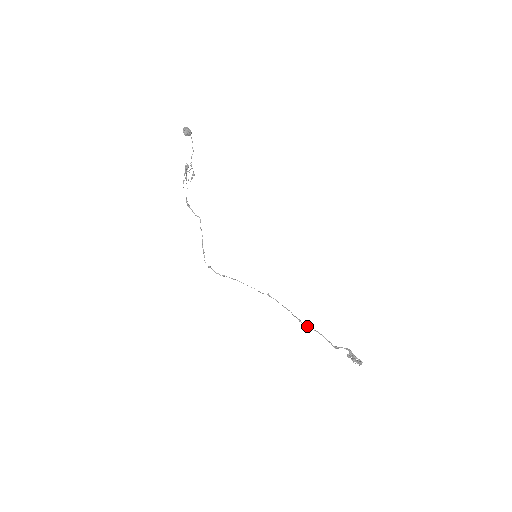
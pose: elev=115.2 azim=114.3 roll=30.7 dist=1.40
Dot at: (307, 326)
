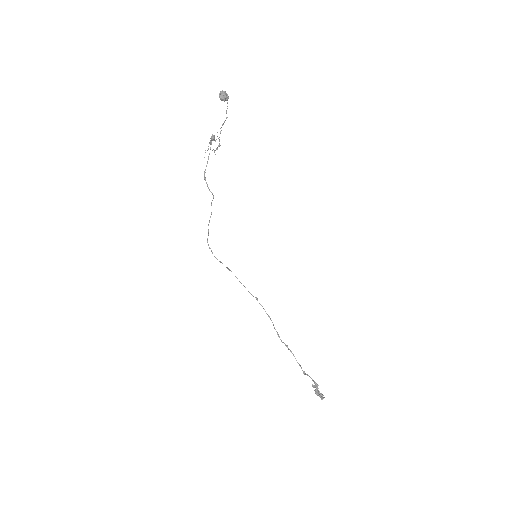
Dot at: (284, 343)
